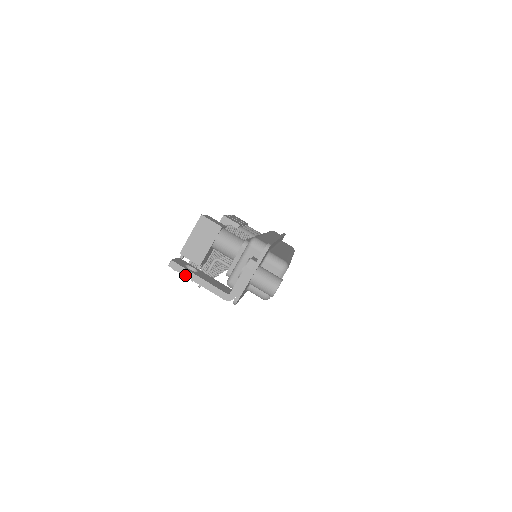
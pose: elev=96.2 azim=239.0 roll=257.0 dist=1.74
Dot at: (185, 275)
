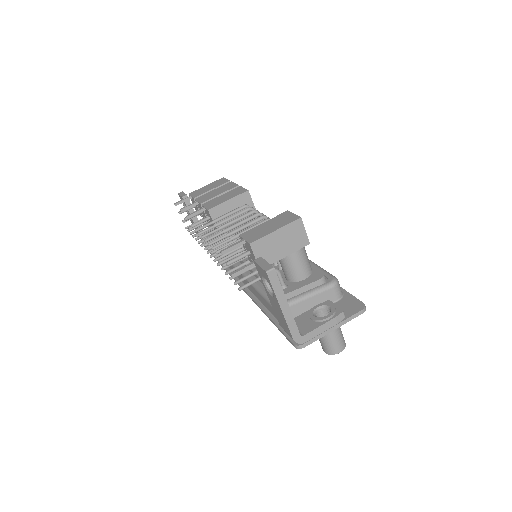
Dot at: (276, 293)
